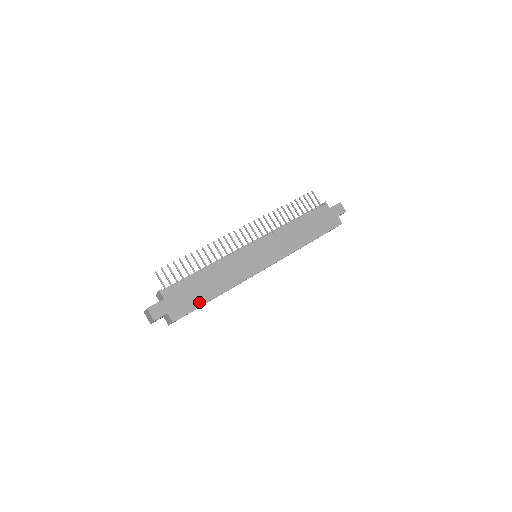
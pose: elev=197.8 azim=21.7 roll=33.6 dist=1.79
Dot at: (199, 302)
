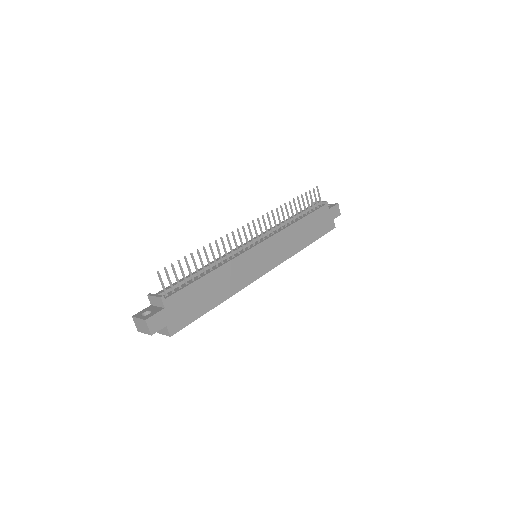
Dot at: (200, 312)
